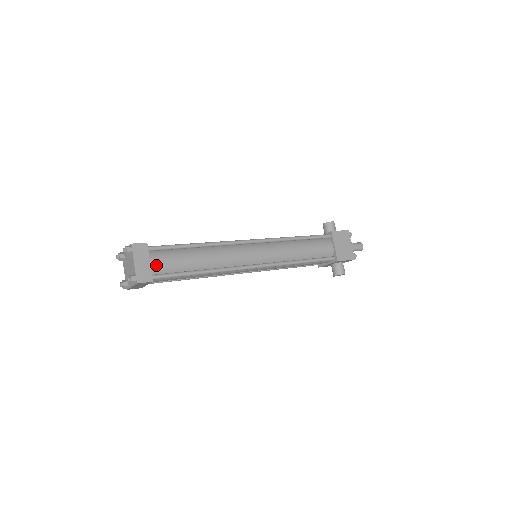
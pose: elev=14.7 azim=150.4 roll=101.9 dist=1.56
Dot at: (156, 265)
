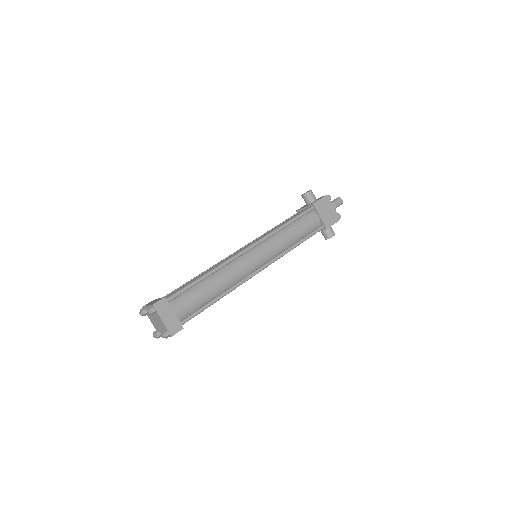
Dot at: (180, 312)
